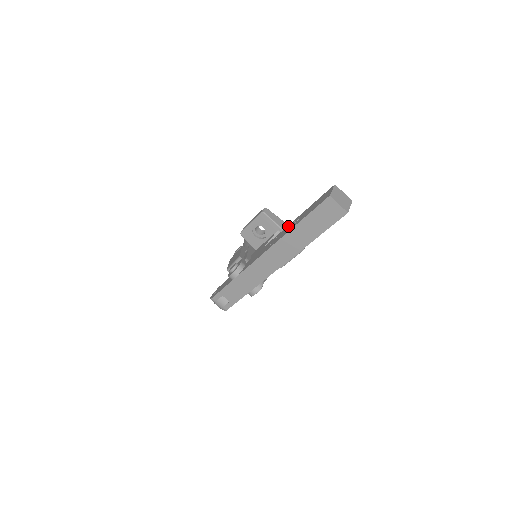
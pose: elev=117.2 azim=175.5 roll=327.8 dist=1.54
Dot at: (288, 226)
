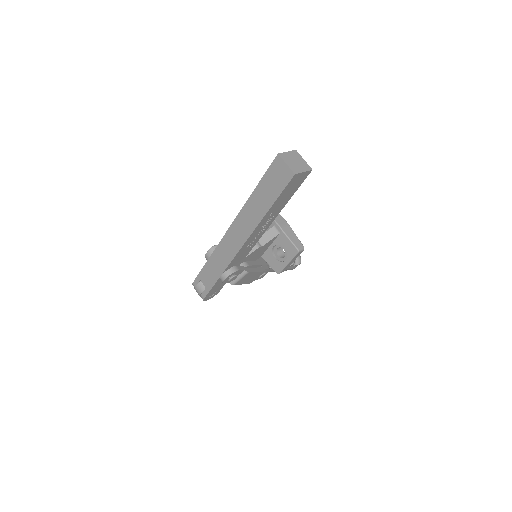
Dot at: occluded
